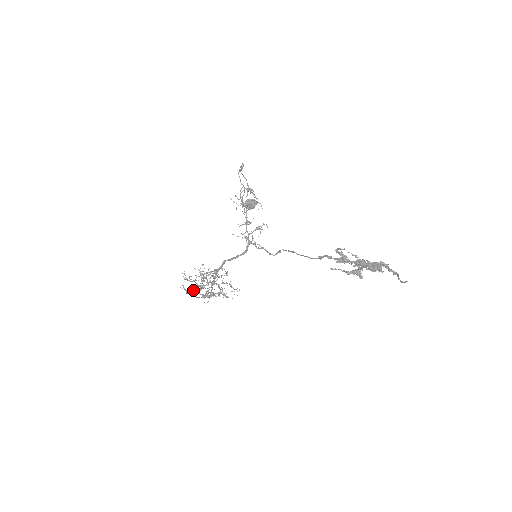
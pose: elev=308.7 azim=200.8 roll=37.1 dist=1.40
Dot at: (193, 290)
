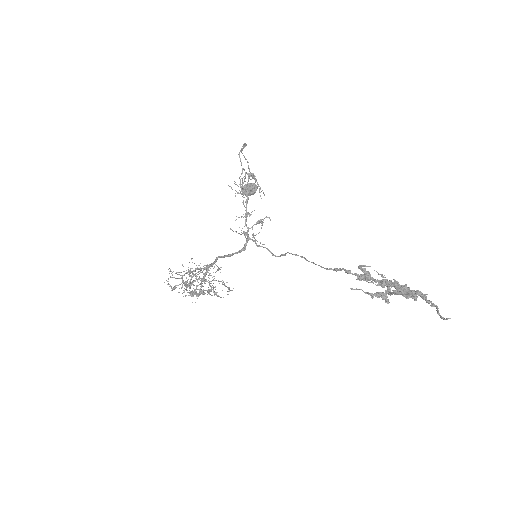
Dot at: occluded
